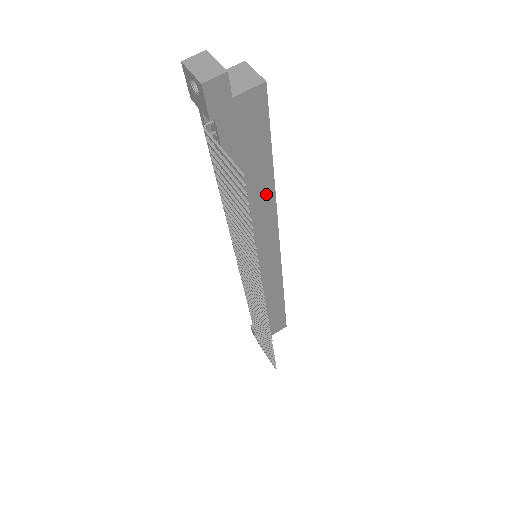
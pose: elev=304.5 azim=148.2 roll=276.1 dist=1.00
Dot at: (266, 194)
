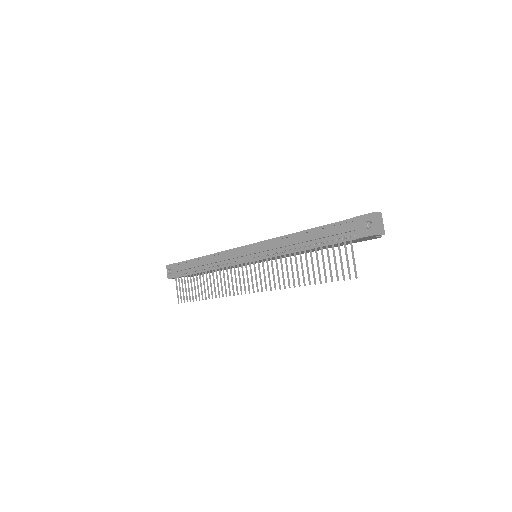
Dot at: (312, 251)
